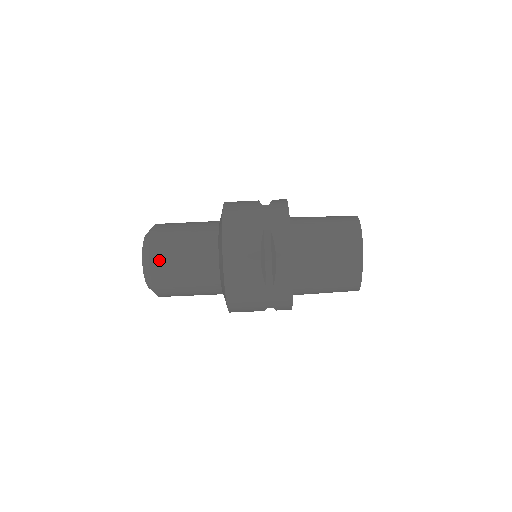
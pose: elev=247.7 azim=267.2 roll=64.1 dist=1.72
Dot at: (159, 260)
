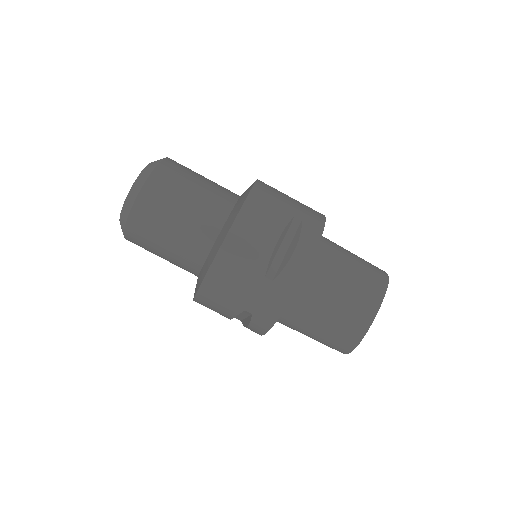
Dot at: (159, 184)
